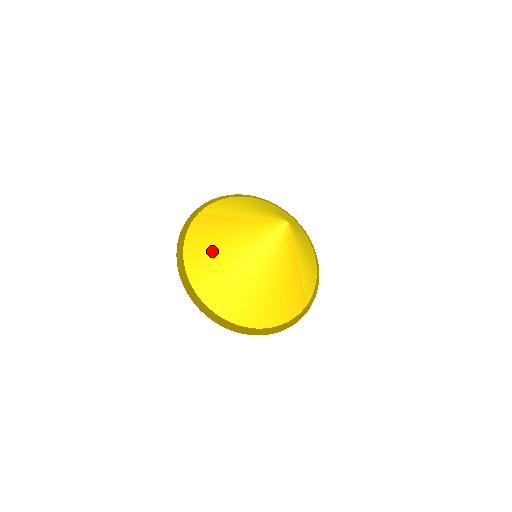
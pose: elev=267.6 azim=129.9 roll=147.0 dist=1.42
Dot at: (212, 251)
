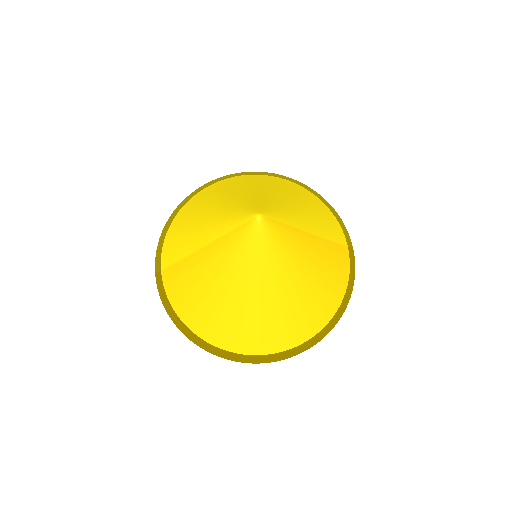
Dot at: (213, 306)
